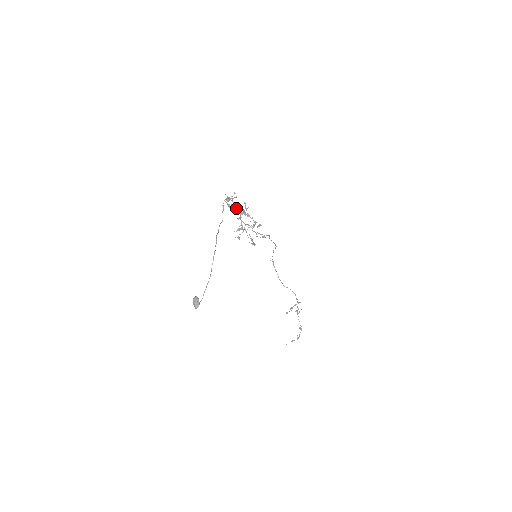
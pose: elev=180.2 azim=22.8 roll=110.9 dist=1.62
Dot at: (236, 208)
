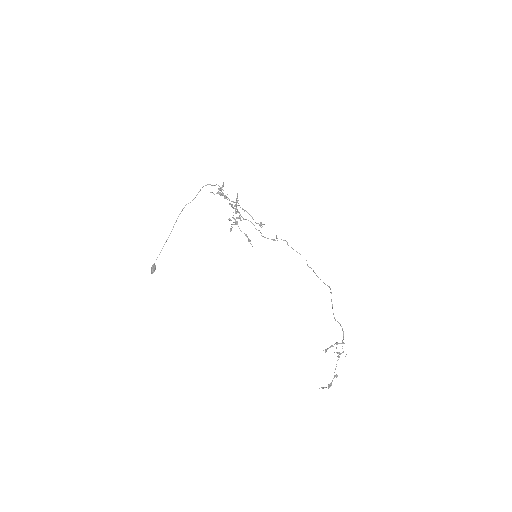
Dot at: (224, 198)
